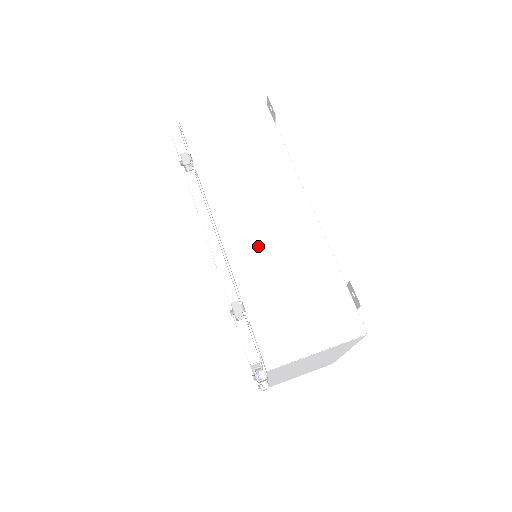
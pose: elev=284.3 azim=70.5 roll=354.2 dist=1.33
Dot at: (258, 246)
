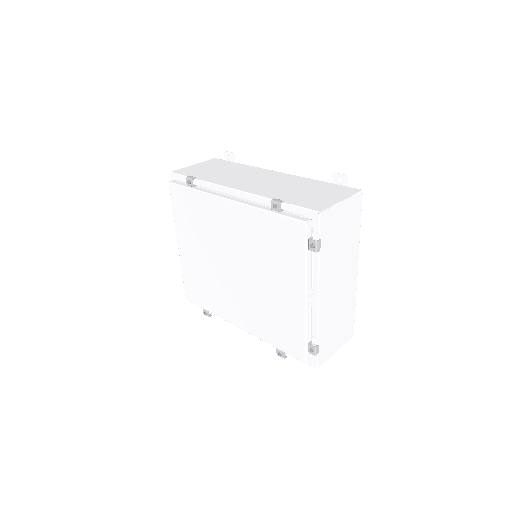
Dot at: (267, 187)
